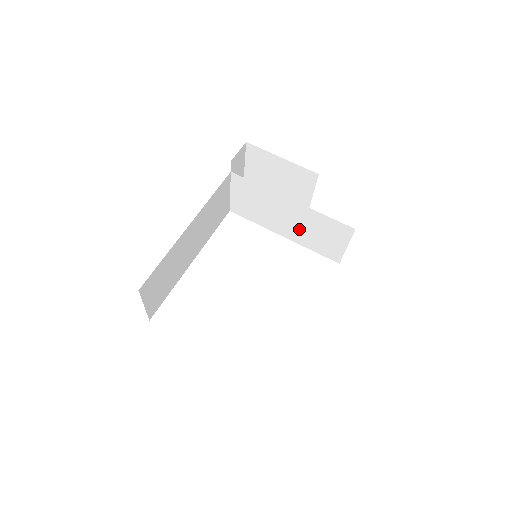
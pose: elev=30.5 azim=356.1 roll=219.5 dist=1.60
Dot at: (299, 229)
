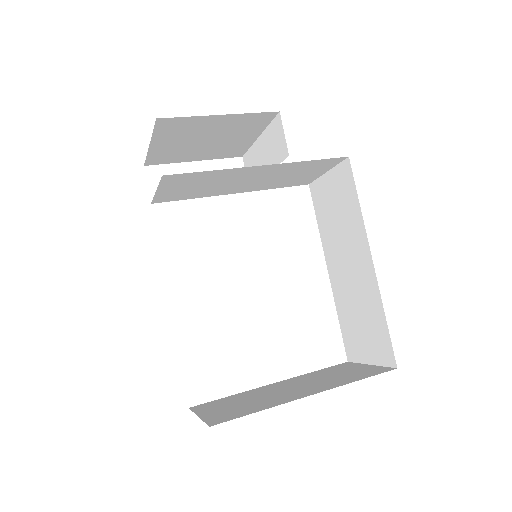
Dot at: (263, 181)
